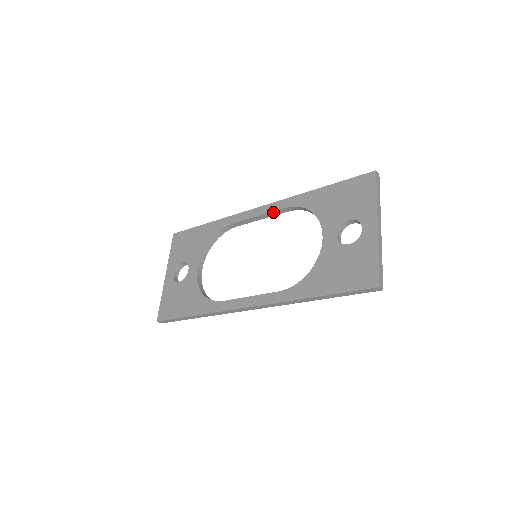
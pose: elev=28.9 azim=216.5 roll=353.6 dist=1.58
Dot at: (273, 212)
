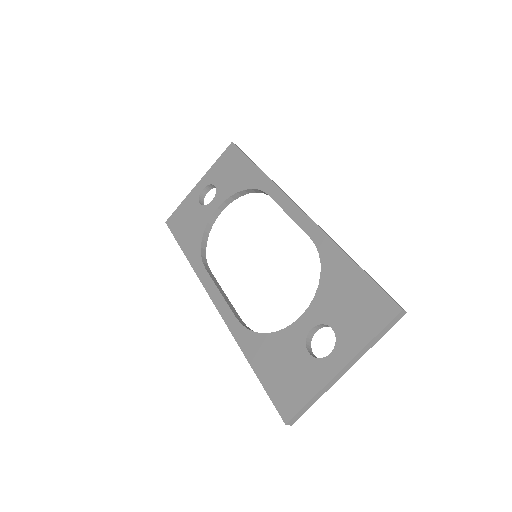
Dot at: (301, 228)
